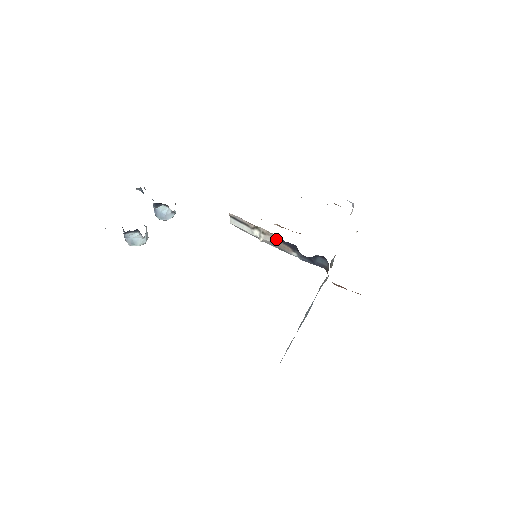
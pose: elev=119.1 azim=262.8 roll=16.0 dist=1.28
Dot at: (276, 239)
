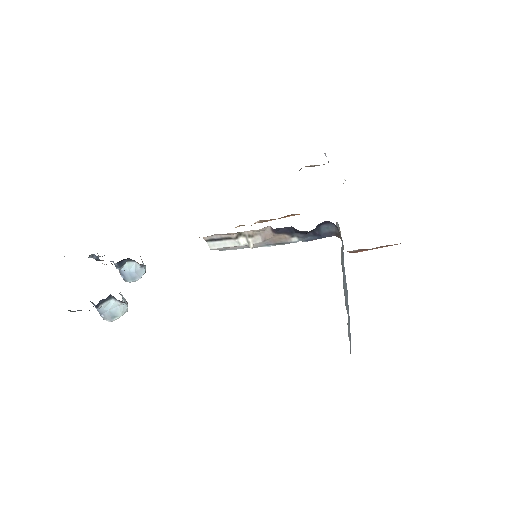
Dot at: (267, 234)
